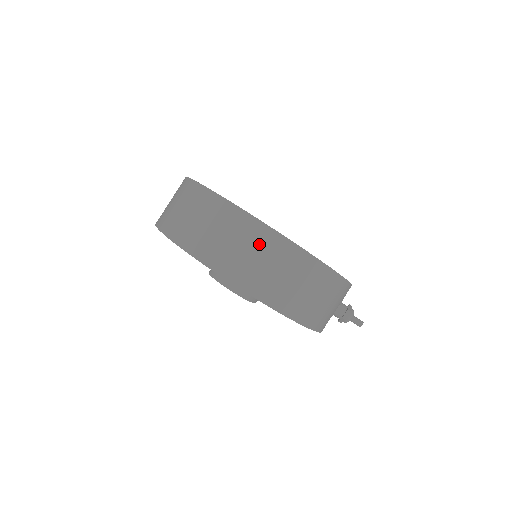
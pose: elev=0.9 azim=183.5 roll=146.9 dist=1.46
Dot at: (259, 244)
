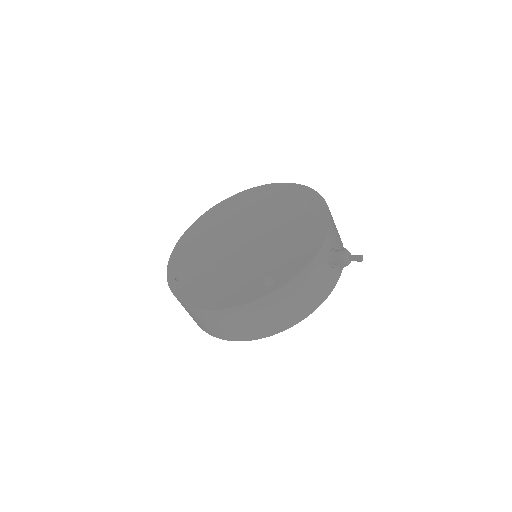
Dot at: (215, 319)
